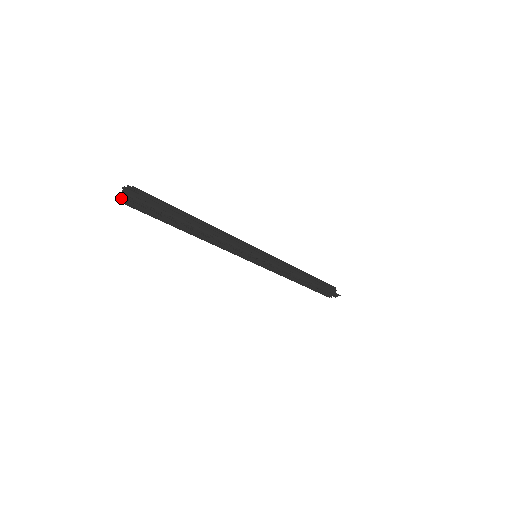
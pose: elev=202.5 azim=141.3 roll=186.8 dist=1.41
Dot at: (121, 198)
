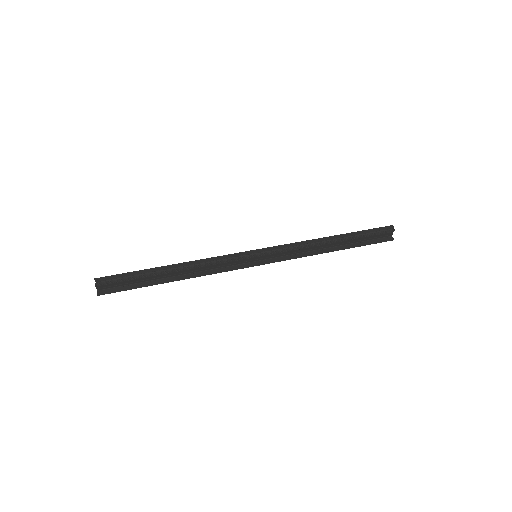
Dot at: occluded
